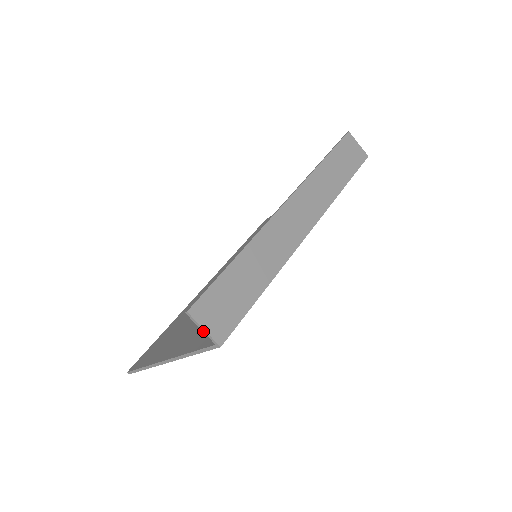
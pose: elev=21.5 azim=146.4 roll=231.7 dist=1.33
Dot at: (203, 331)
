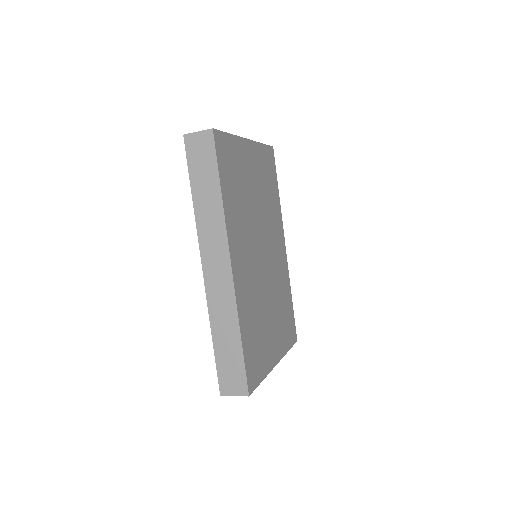
Dot at: (236, 395)
